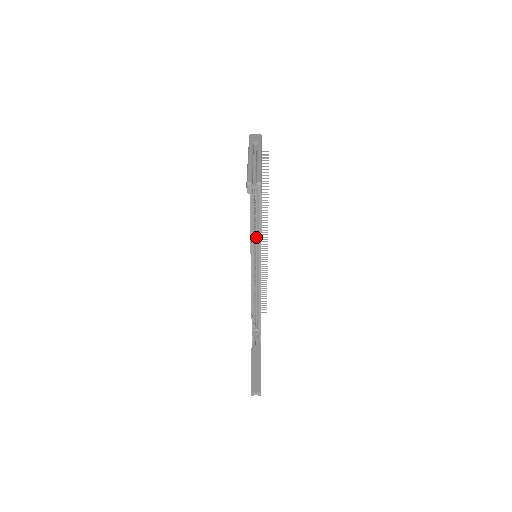
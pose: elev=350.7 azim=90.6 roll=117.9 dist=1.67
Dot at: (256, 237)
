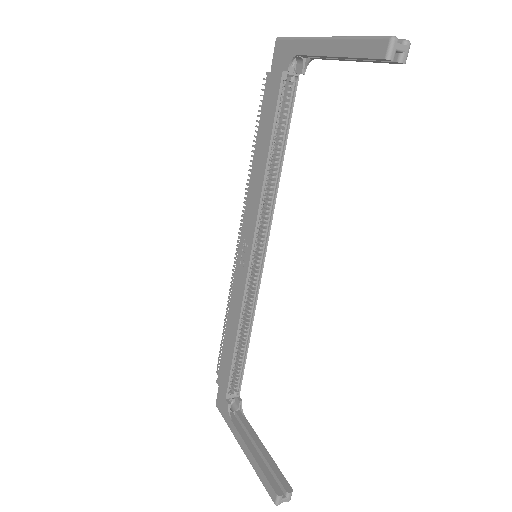
Dot at: occluded
